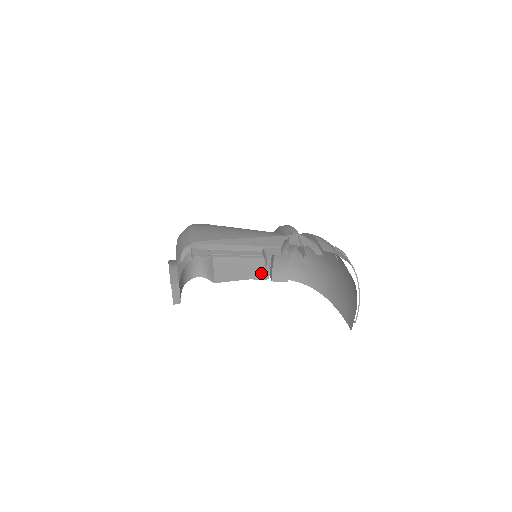
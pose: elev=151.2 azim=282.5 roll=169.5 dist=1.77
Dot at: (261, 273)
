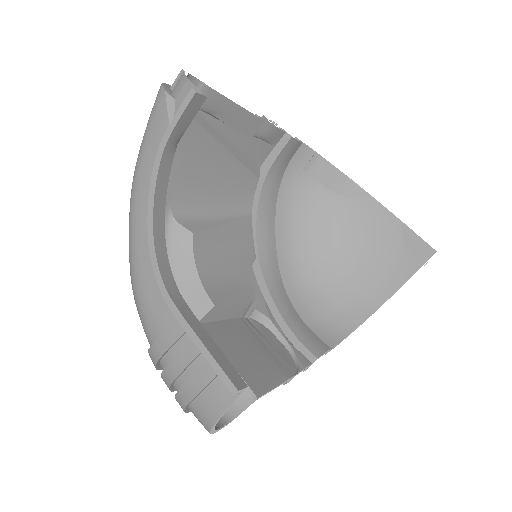
Dot at: (294, 361)
